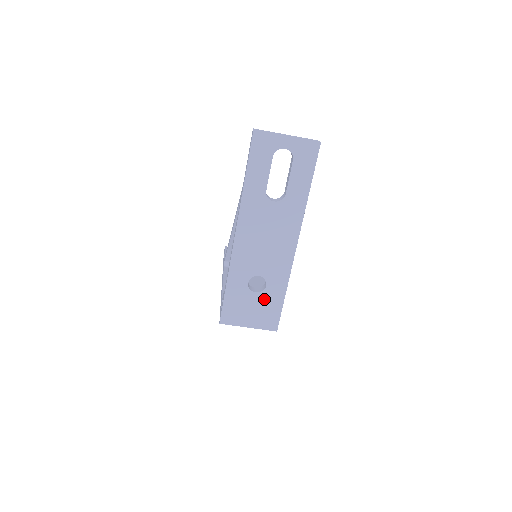
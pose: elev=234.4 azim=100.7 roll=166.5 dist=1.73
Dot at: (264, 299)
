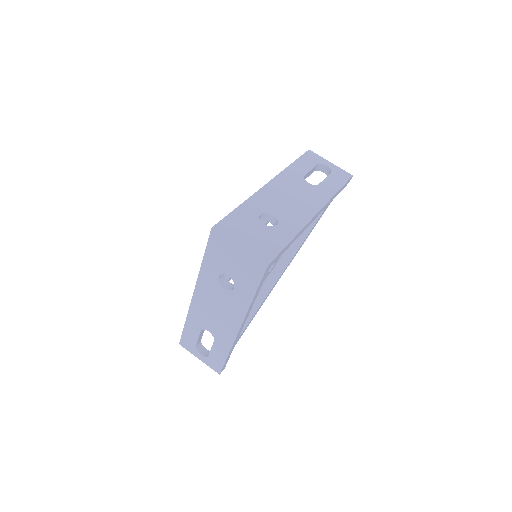
Dot at: (269, 233)
